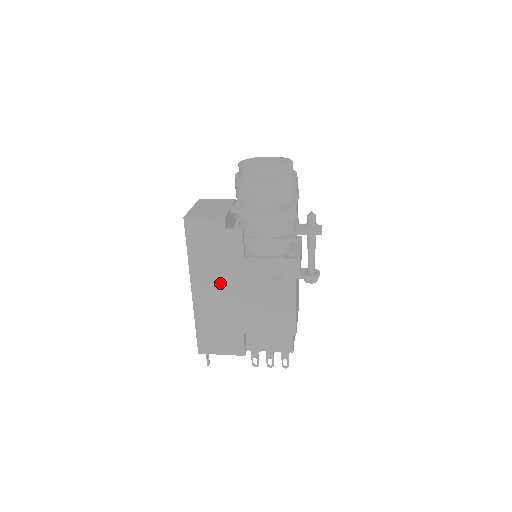
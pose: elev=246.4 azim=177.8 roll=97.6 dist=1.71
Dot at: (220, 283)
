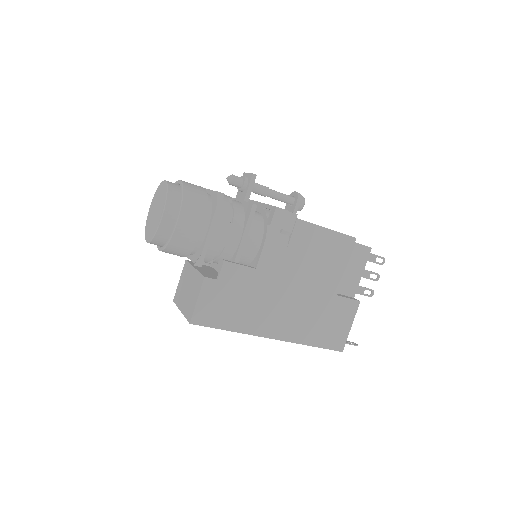
Dot at: (275, 305)
